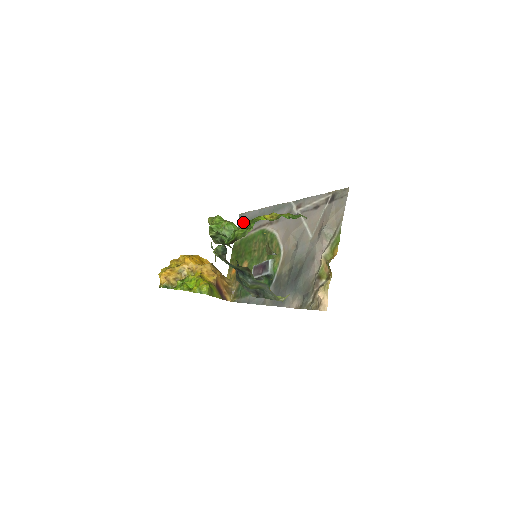
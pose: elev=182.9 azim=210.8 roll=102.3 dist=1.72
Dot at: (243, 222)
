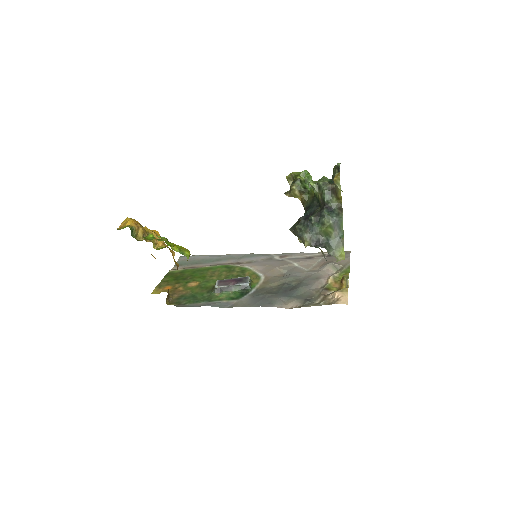
Dot at: (188, 261)
